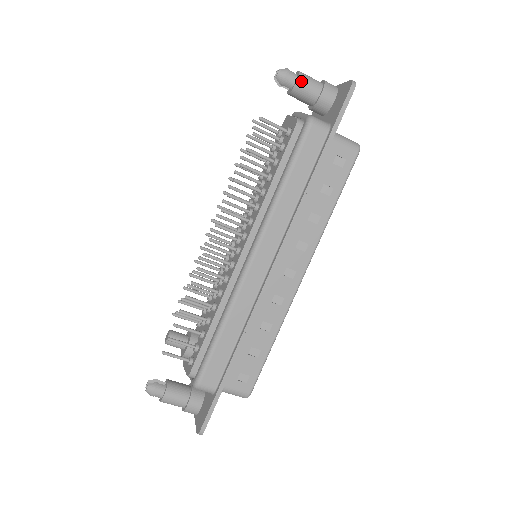
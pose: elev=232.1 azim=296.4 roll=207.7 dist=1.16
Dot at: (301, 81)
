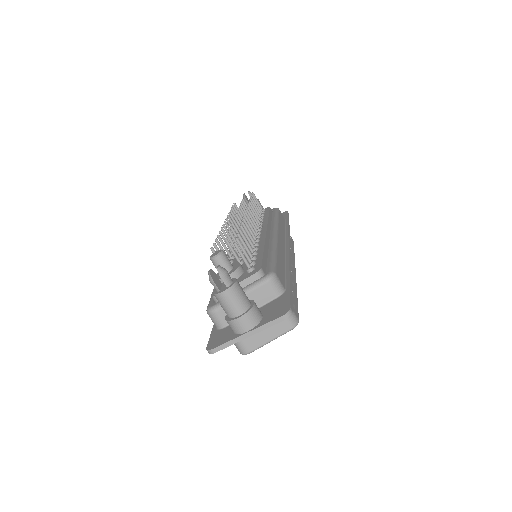
Dot at: (259, 201)
